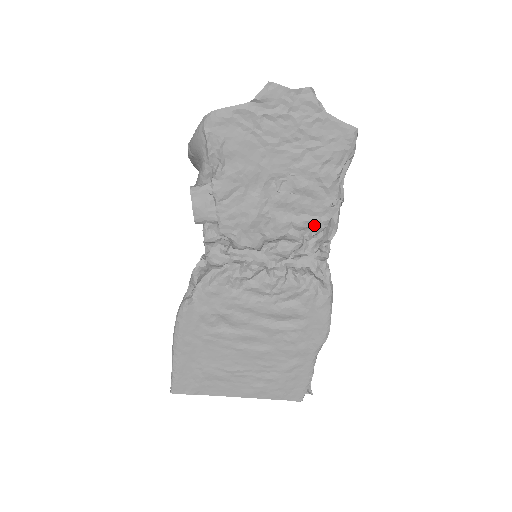
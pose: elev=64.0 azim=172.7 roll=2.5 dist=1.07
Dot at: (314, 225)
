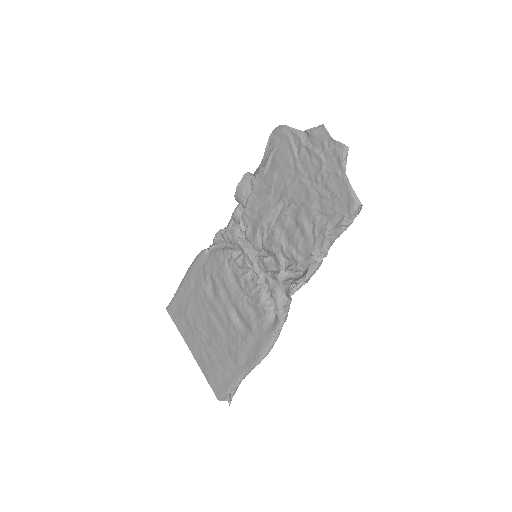
Dot at: (294, 261)
